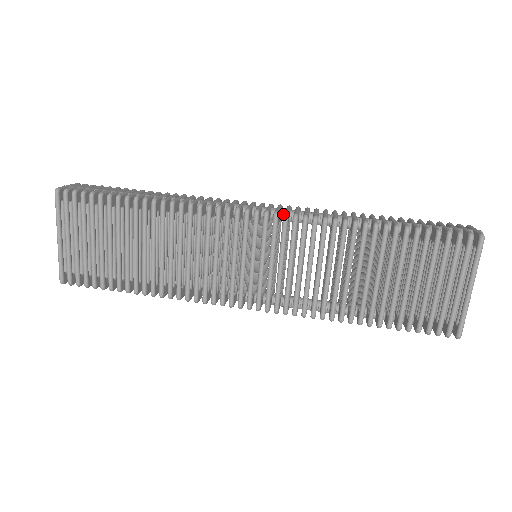
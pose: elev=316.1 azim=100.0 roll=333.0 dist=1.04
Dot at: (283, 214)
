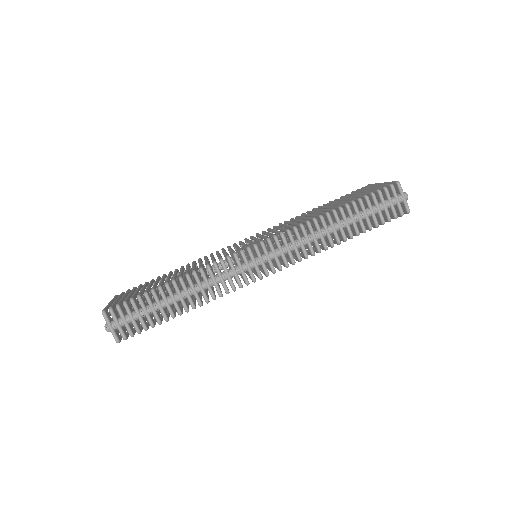
Dot at: occluded
